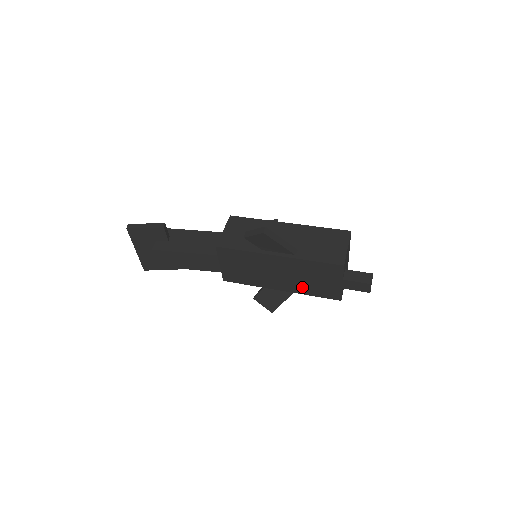
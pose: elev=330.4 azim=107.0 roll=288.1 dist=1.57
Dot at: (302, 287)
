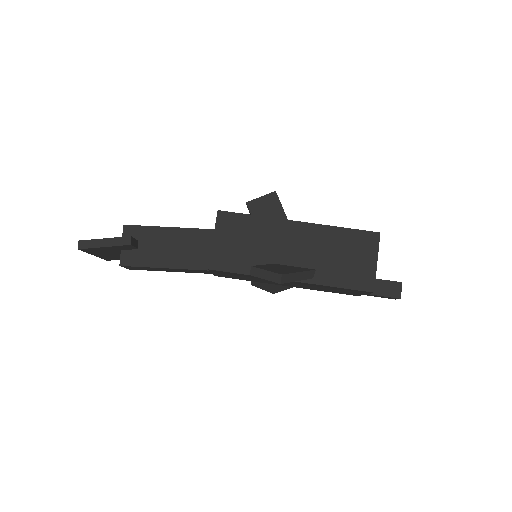
Dot at: (314, 289)
